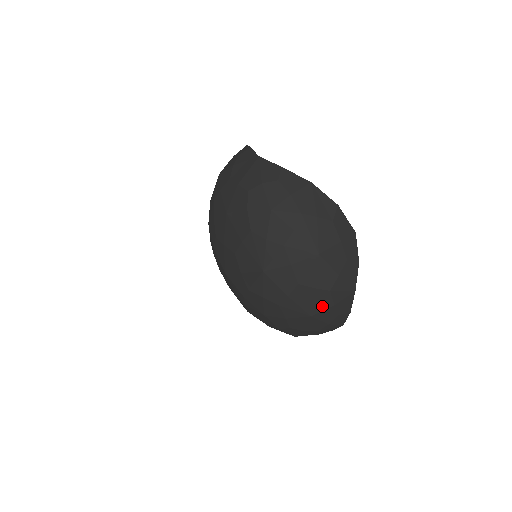
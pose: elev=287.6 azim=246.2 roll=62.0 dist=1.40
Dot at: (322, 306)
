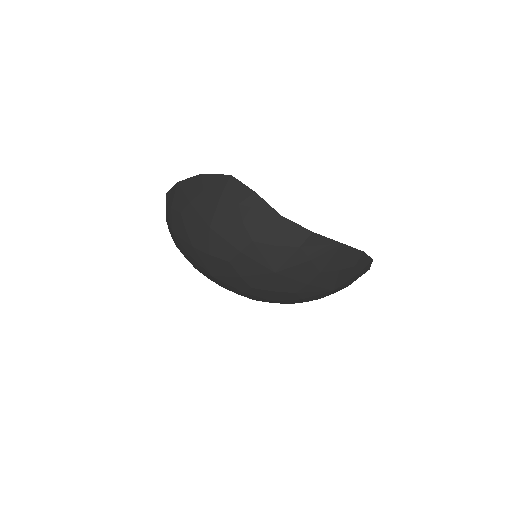
Dot at: (269, 257)
